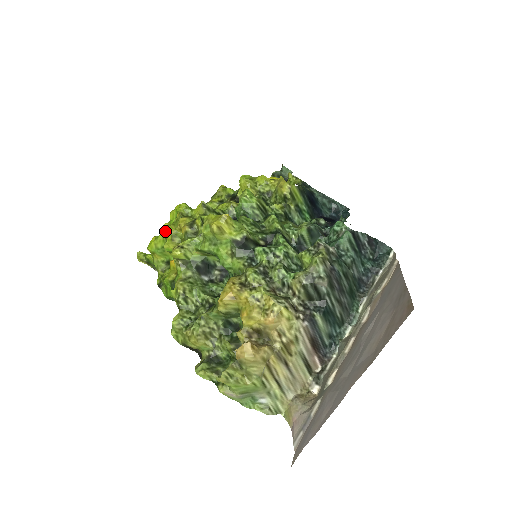
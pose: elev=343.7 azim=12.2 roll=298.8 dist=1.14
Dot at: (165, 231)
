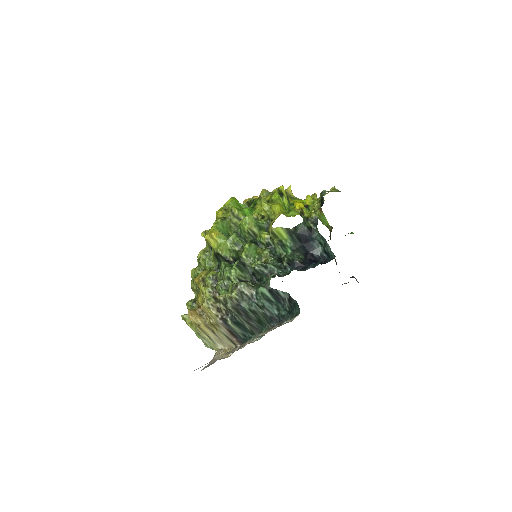
Dot at: occluded
